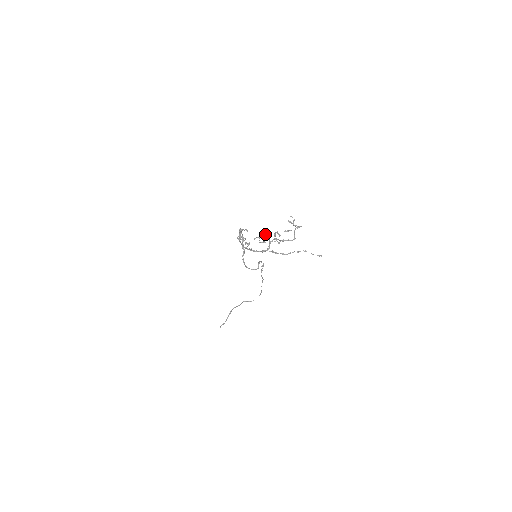
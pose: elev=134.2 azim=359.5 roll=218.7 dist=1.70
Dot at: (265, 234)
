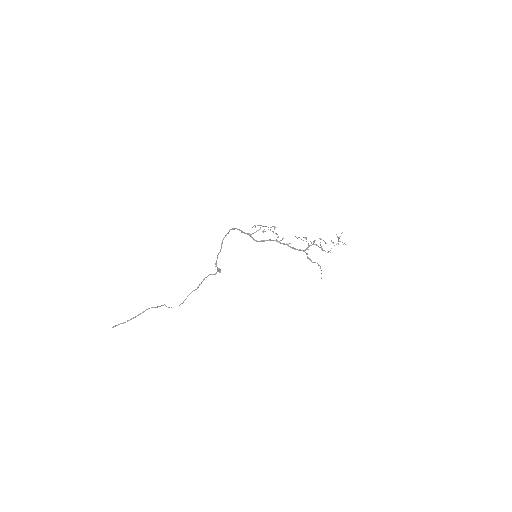
Dot at: occluded
